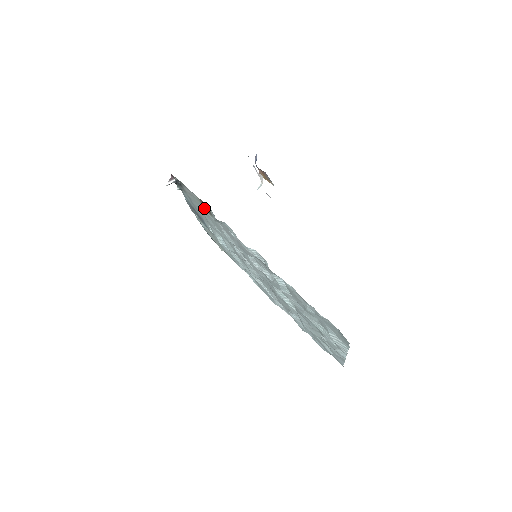
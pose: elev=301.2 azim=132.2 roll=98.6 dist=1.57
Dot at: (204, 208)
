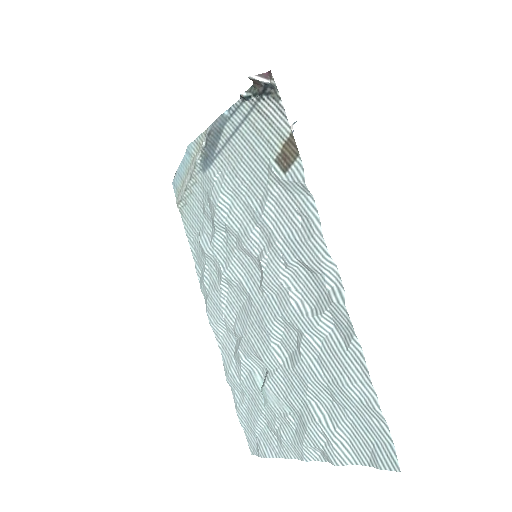
Dot at: (274, 151)
